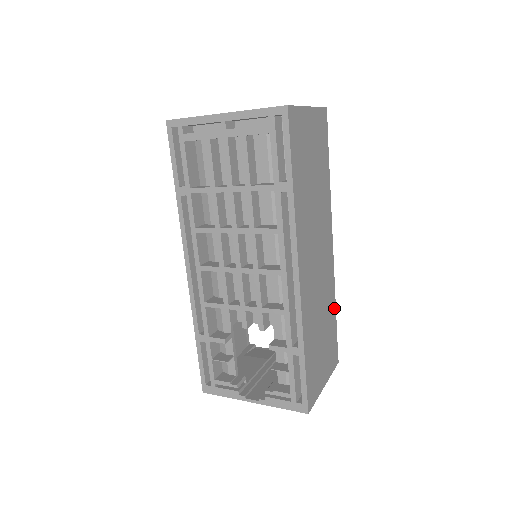
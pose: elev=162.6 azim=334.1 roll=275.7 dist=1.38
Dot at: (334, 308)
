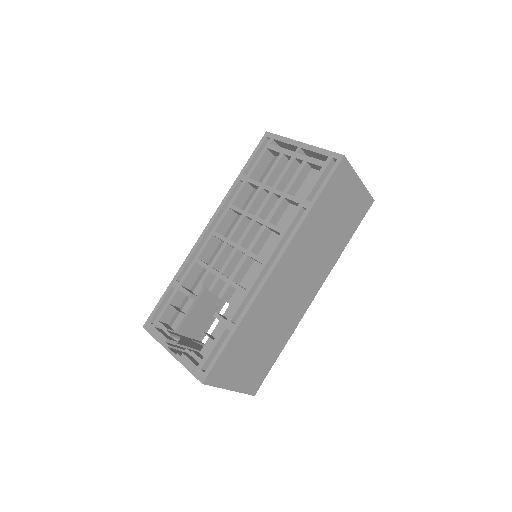
Dot at: (282, 345)
